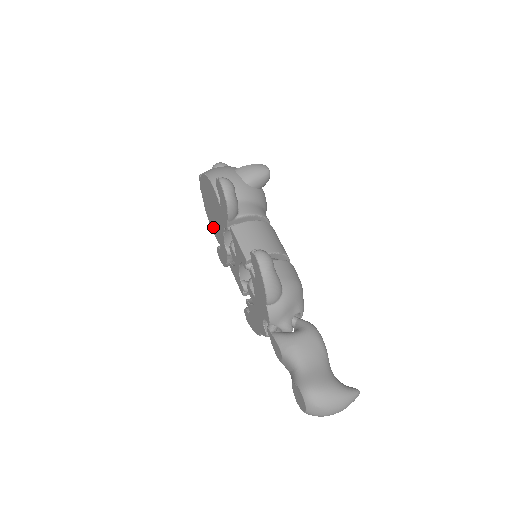
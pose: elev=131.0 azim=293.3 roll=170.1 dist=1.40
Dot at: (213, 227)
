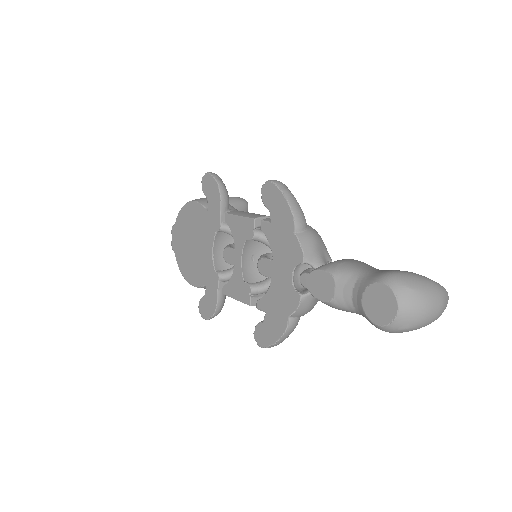
Dot at: (193, 274)
